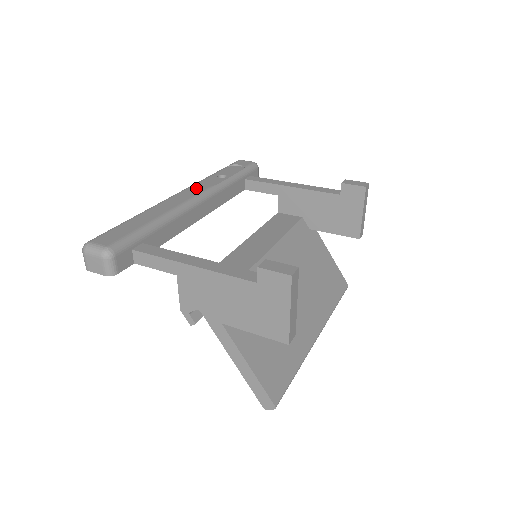
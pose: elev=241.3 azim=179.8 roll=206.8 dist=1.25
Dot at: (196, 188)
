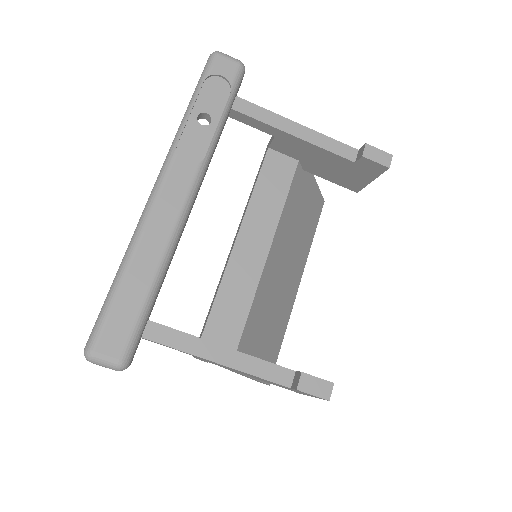
Dot at: (180, 173)
